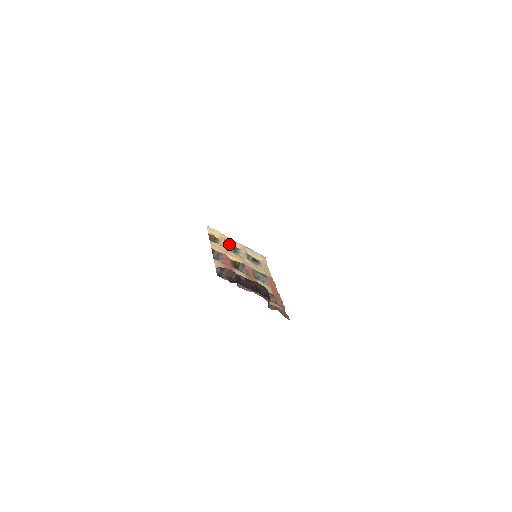
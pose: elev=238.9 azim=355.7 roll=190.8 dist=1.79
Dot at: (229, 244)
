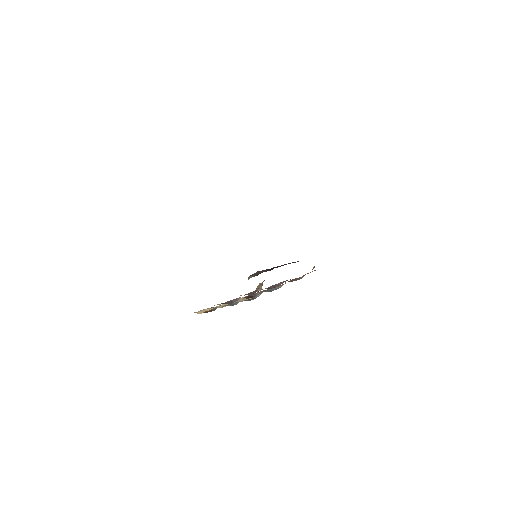
Dot at: occluded
